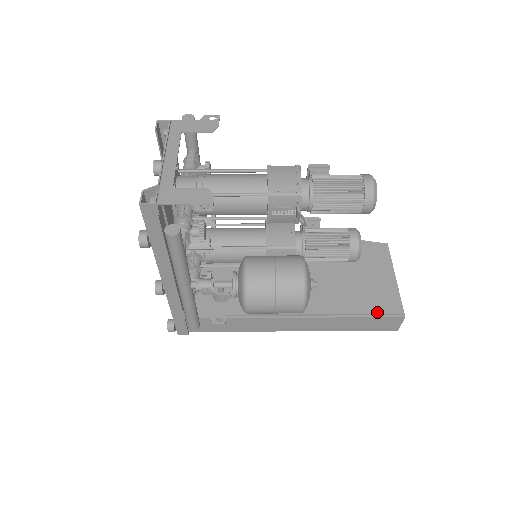
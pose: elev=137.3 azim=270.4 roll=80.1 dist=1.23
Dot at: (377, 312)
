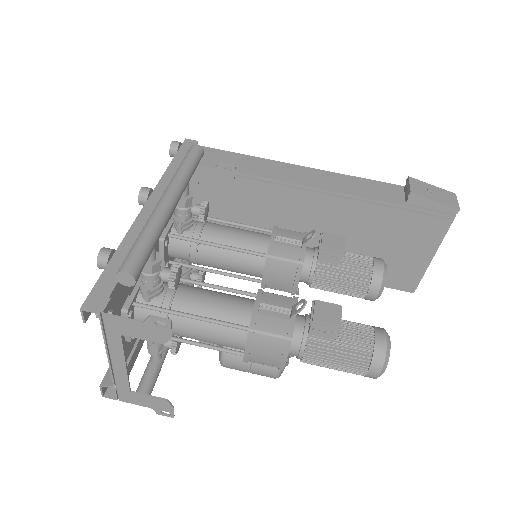
Dot at: (385, 286)
